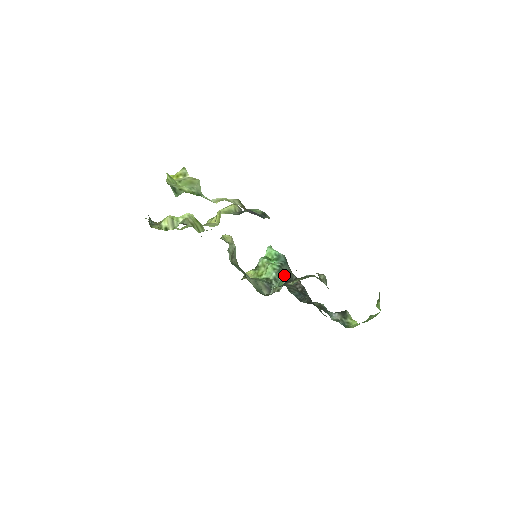
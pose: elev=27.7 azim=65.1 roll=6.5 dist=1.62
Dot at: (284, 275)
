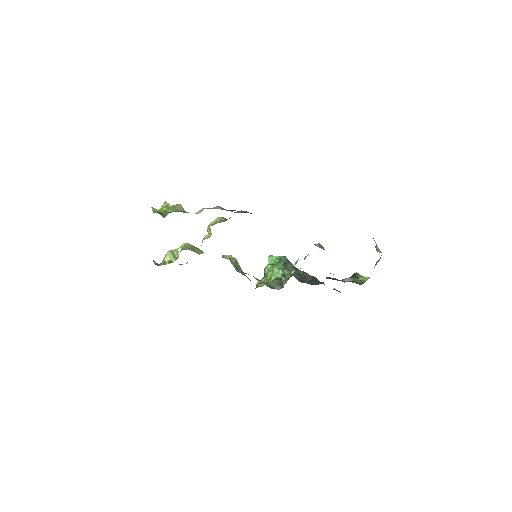
Dot at: occluded
